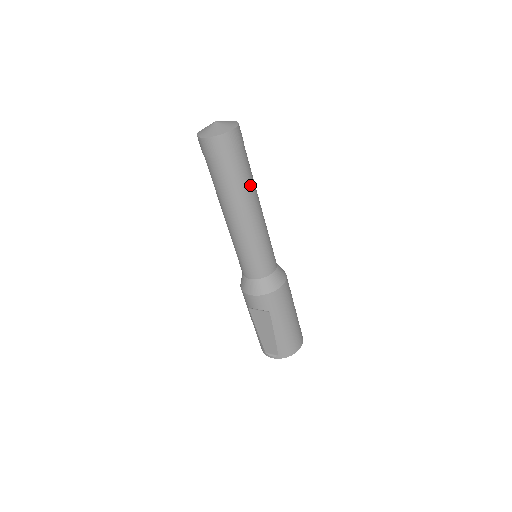
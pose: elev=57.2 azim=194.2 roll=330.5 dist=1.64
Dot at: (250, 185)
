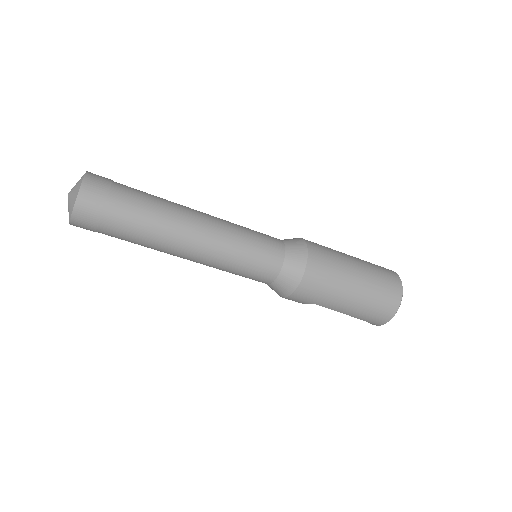
Dot at: (157, 226)
